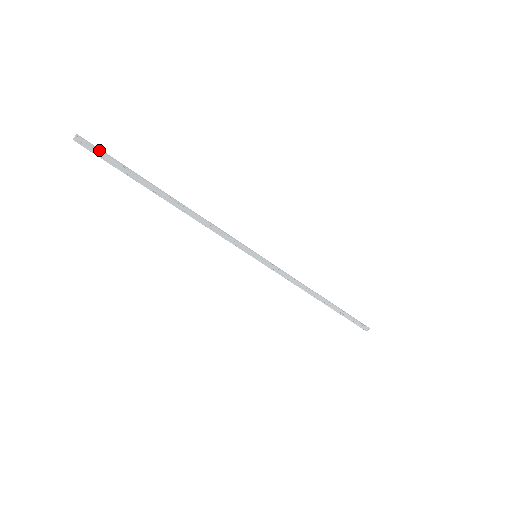
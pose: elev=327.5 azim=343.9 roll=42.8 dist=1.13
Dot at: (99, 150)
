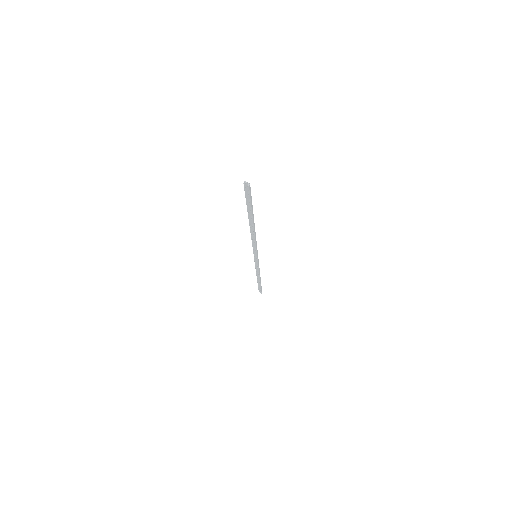
Dot at: (250, 195)
